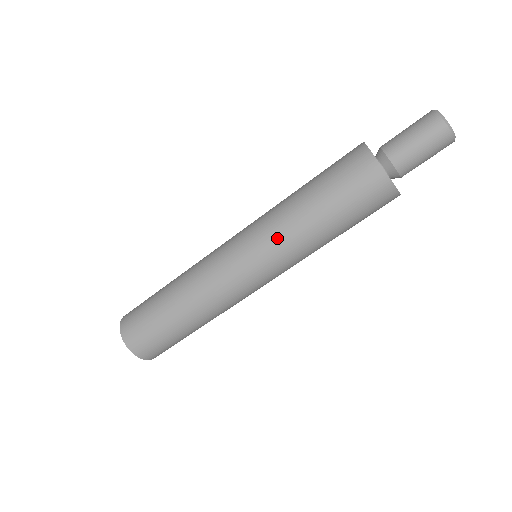
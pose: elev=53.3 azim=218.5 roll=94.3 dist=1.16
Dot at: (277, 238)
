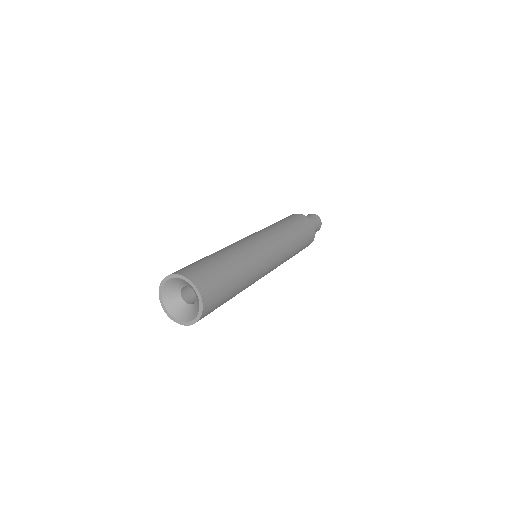
Dot at: (270, 230)
